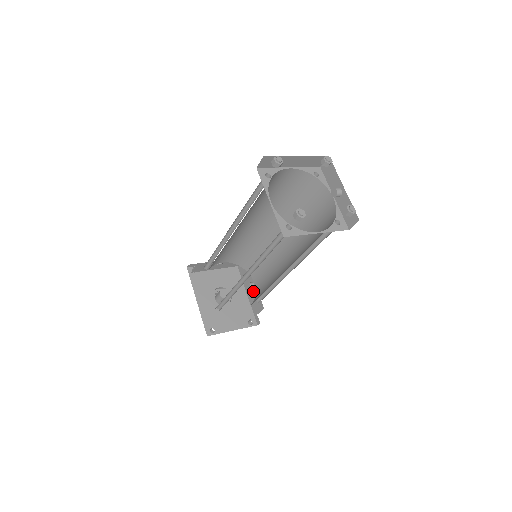
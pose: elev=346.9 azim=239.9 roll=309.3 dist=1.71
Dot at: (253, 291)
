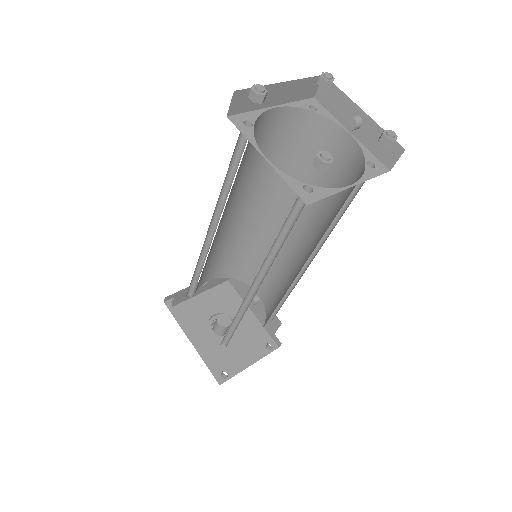
Dot at: (259, 305)
